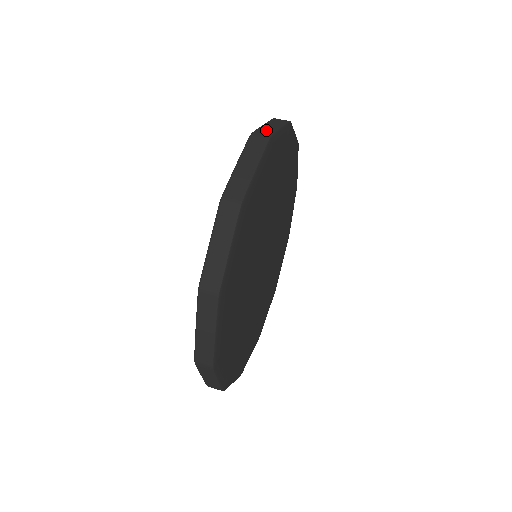
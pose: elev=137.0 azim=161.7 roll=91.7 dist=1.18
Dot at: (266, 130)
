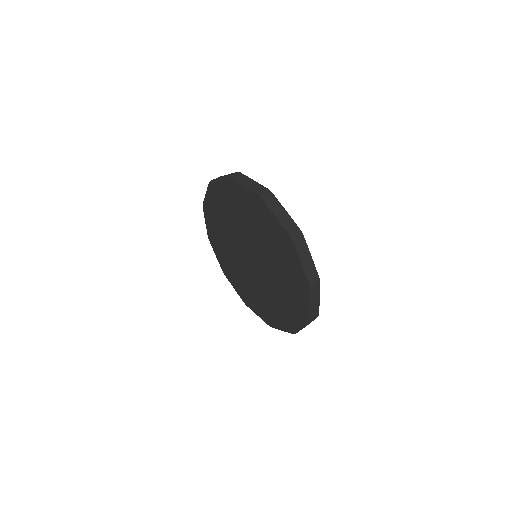
Dot at: occluded
